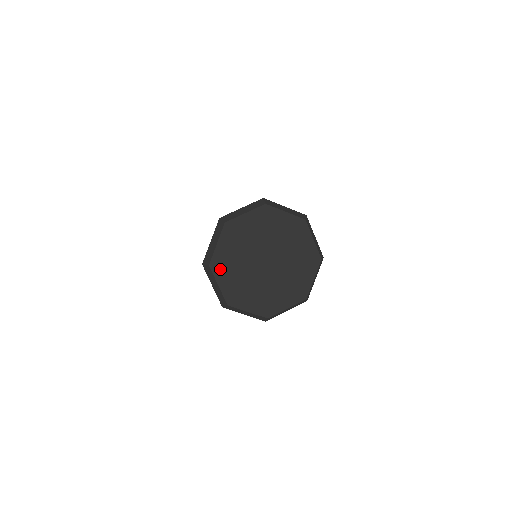
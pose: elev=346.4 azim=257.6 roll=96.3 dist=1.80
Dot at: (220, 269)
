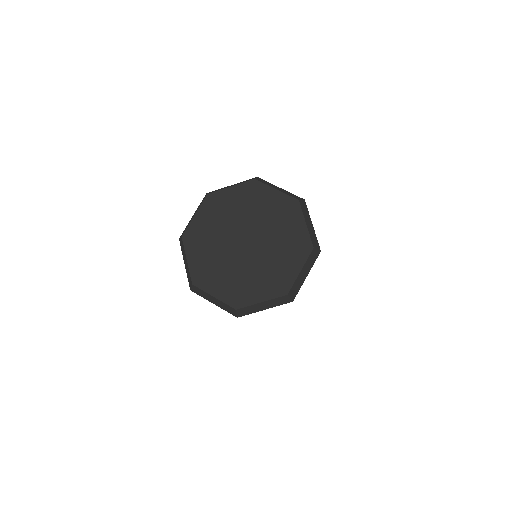
Dot at: (192, 242)
